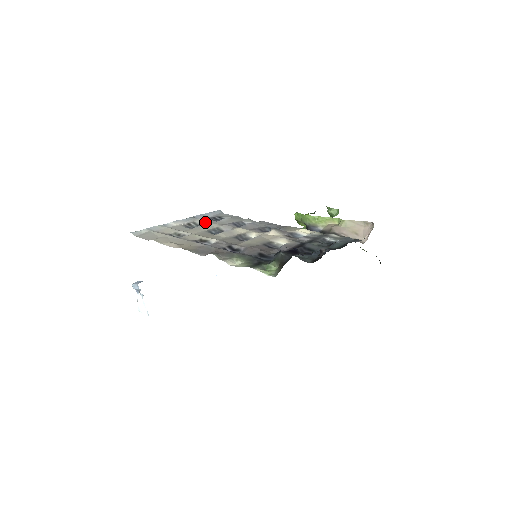
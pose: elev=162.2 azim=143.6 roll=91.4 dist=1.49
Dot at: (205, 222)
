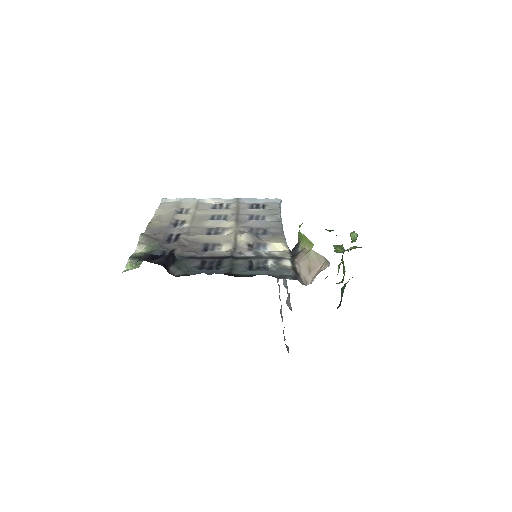
Dot at: (234, 207)
